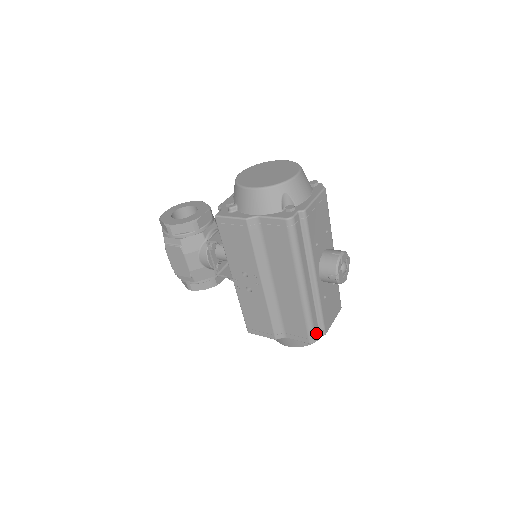
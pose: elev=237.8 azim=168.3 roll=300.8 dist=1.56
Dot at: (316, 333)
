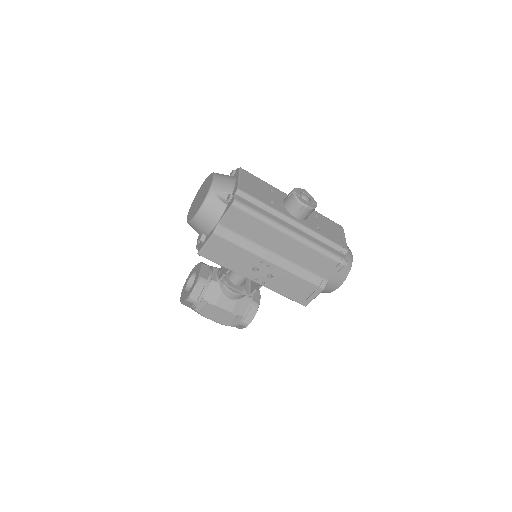
Dot at: (340, 255)
